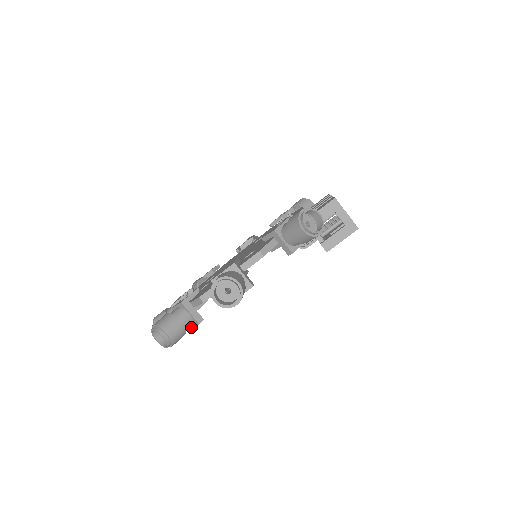
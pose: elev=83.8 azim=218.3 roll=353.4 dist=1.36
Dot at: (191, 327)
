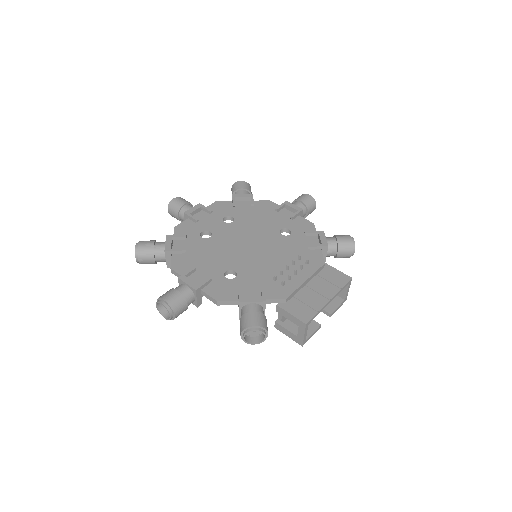
Dot at: occluded
